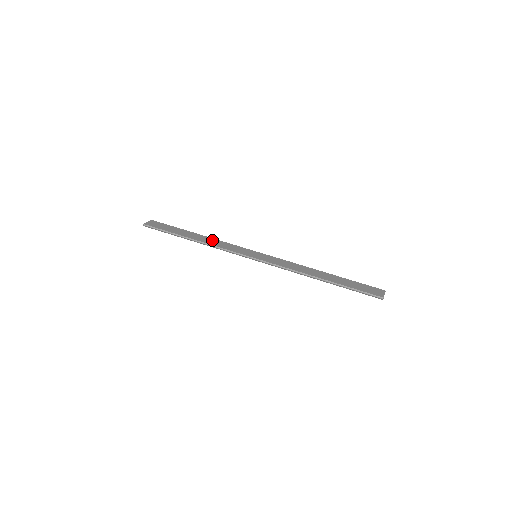
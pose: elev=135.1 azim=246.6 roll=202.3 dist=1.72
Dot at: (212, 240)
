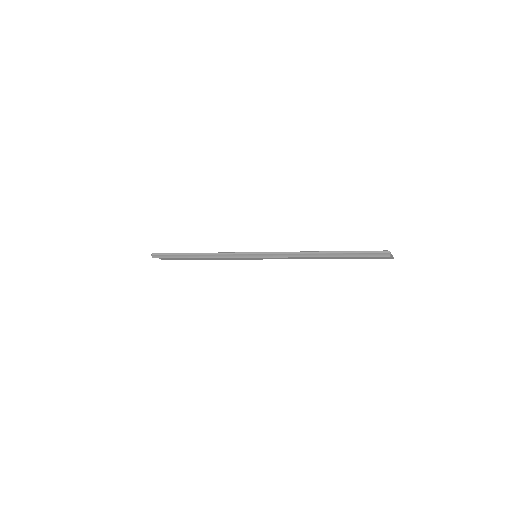
Dot at: occluded
